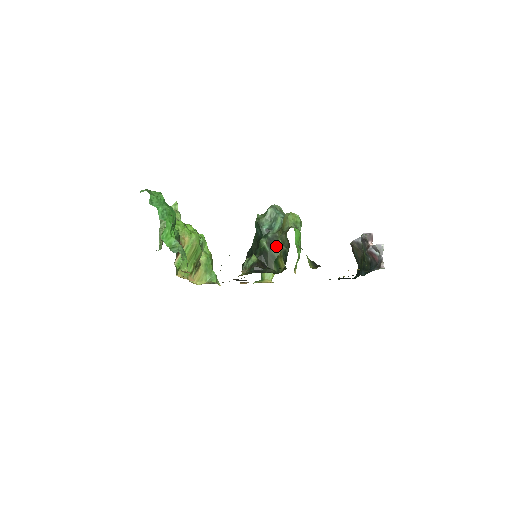
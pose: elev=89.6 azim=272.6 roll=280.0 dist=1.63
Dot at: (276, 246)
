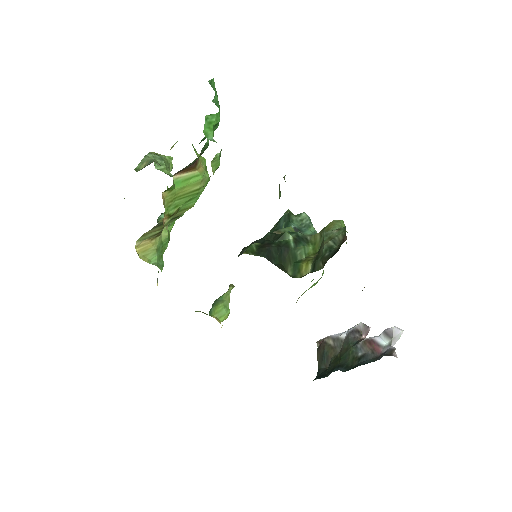
Dot at: (304, 247)
